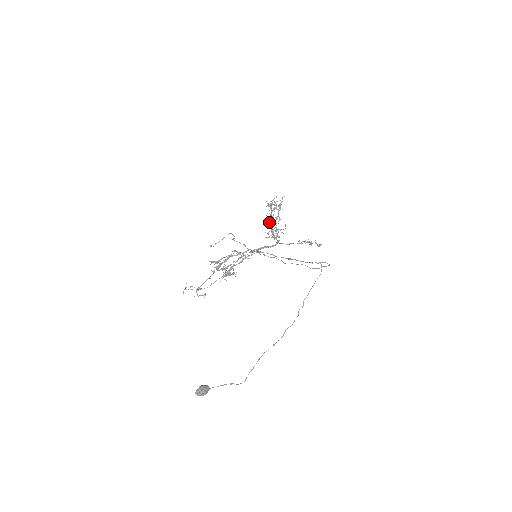
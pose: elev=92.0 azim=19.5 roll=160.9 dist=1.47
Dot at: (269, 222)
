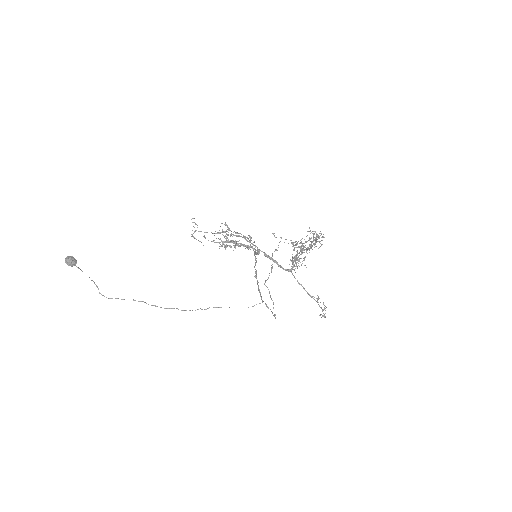
Dot at: (296, 245)
